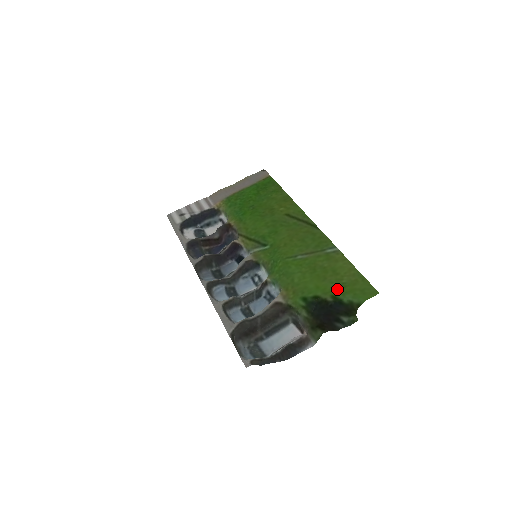
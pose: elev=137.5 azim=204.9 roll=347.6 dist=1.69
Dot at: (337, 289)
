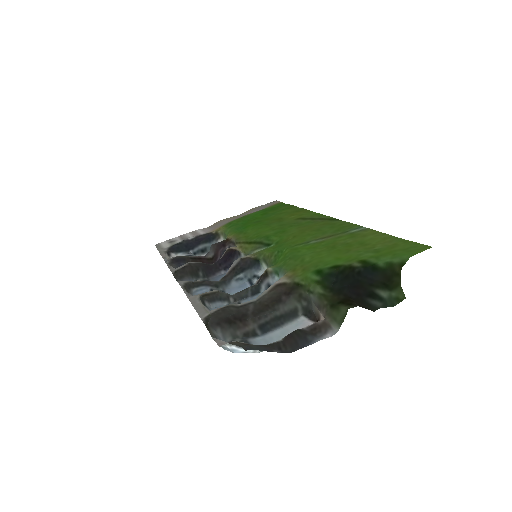
Dot at: (367, 254)
